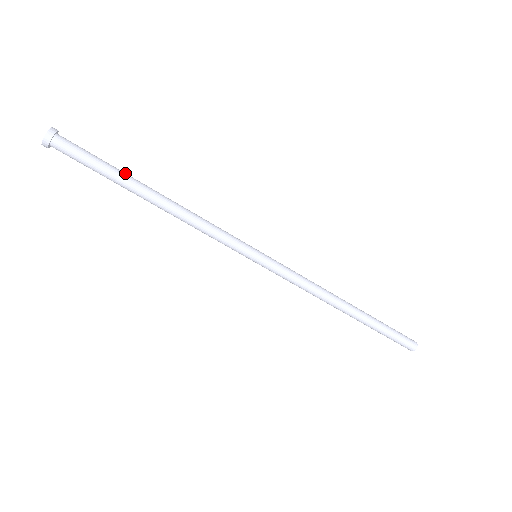
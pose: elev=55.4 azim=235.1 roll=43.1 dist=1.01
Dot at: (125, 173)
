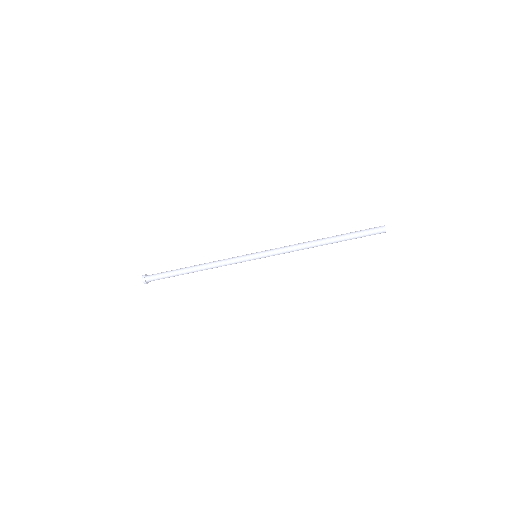
Dot at: (177, 270)
